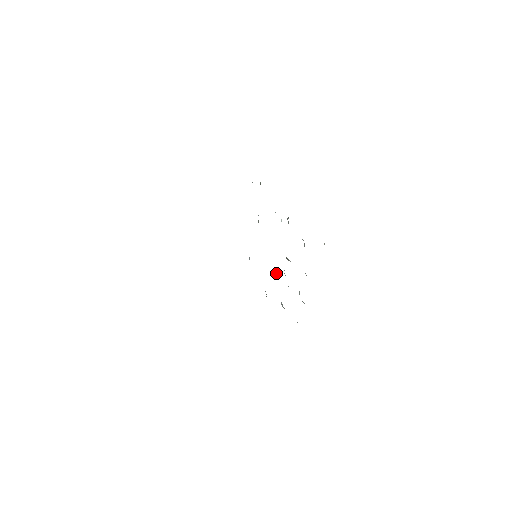
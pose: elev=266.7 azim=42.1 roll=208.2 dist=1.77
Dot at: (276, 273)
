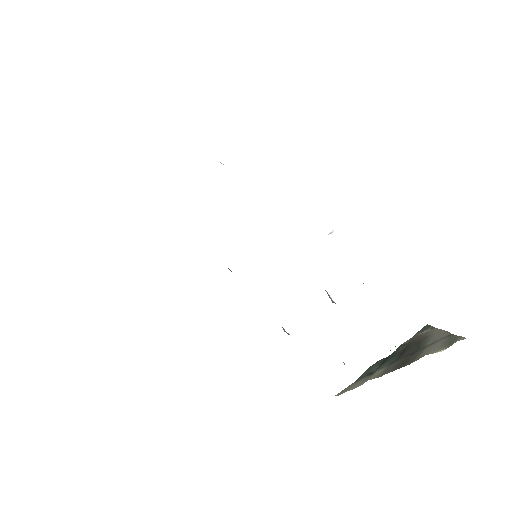
Dot at: occluded
